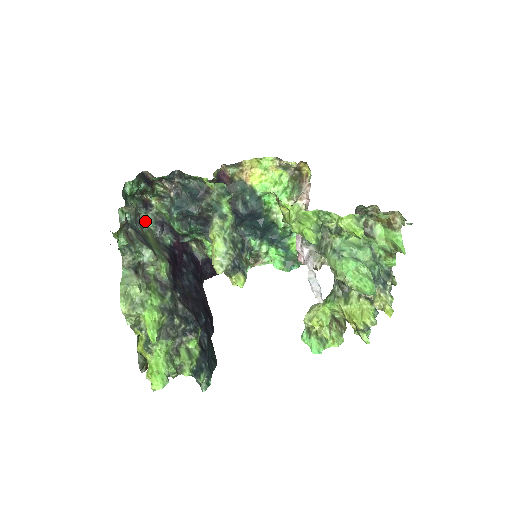
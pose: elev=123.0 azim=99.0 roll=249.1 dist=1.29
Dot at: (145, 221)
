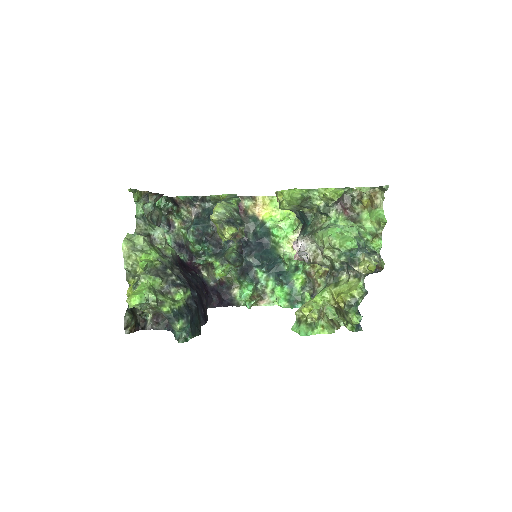
Dot at: occluded
